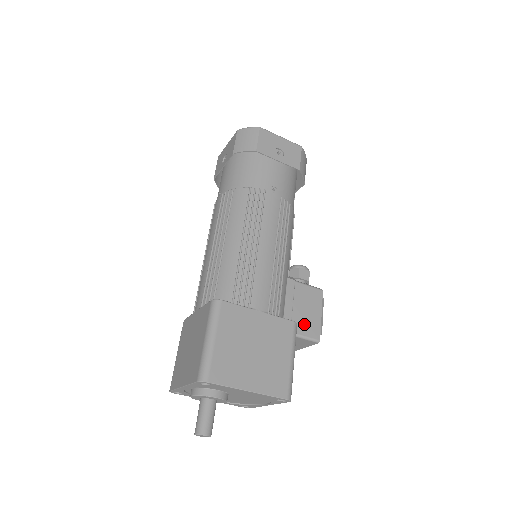
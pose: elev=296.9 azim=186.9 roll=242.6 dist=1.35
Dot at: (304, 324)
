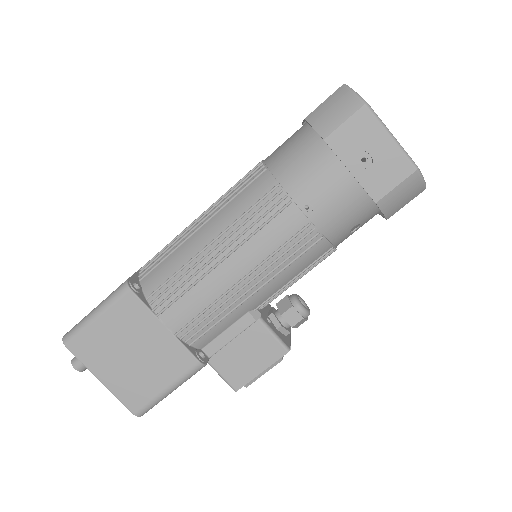
Dot at: (231, 365)
